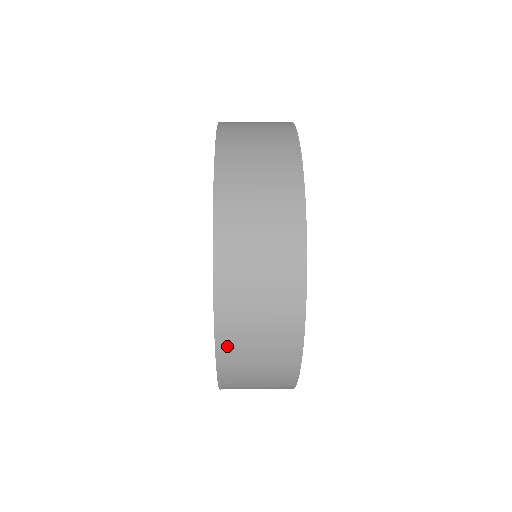
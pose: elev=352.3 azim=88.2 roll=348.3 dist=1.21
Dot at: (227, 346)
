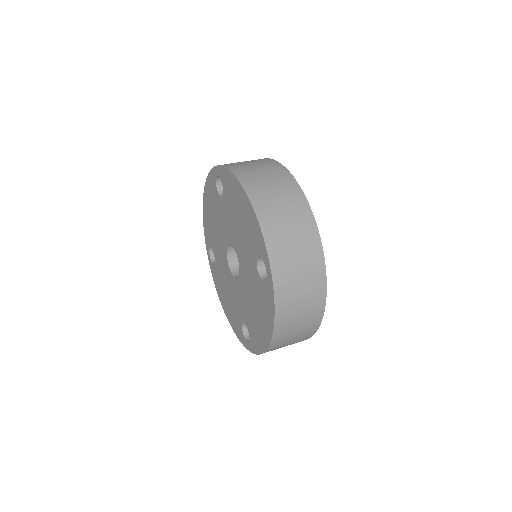
Dot at: (280, 331)
